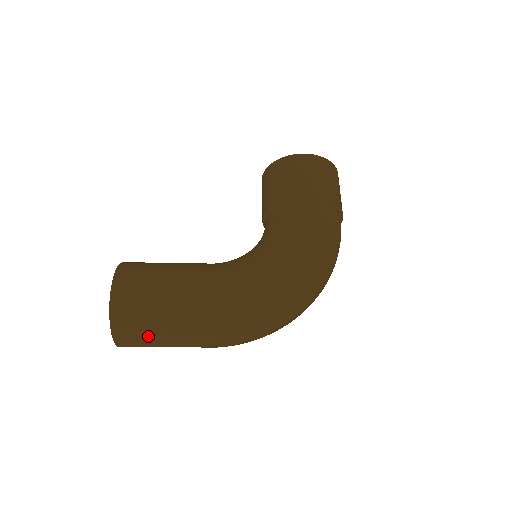
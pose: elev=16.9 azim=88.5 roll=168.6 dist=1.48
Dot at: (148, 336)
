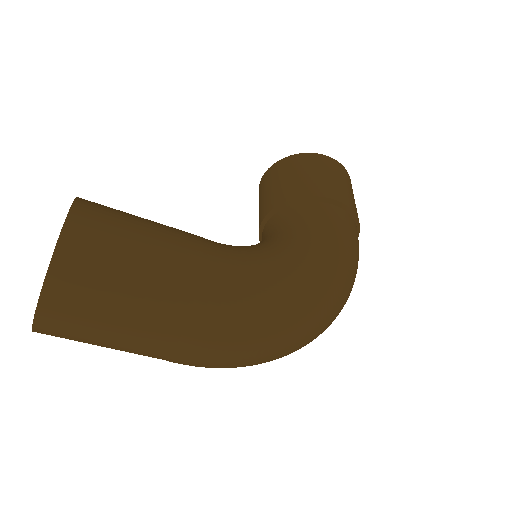
Dot at: (102, 316)
